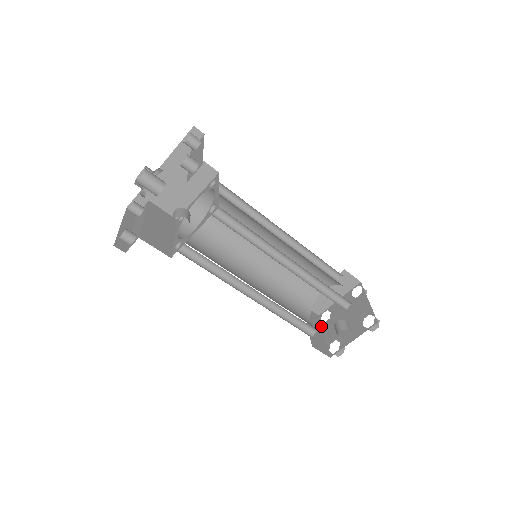
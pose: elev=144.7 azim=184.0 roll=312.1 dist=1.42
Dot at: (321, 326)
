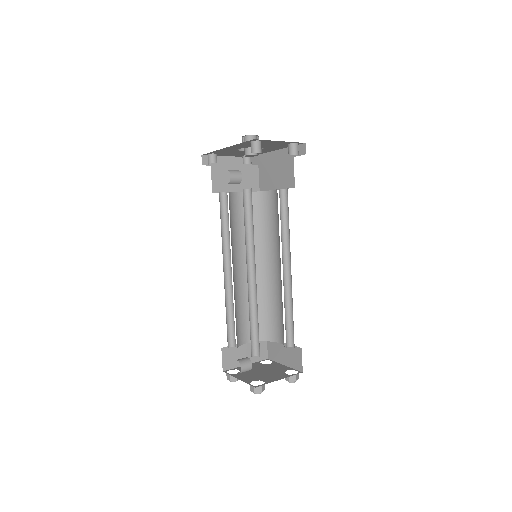
Dot at: (256, 361)
